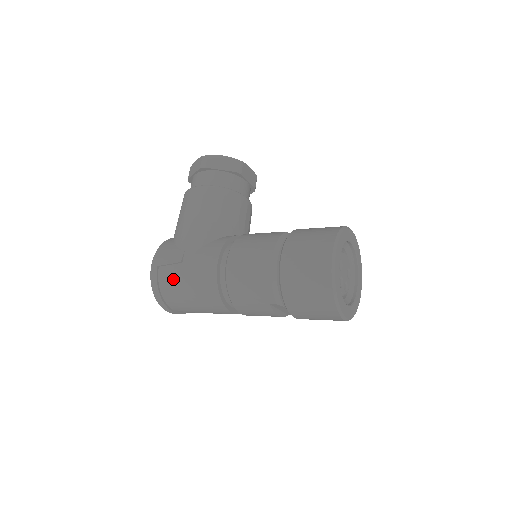
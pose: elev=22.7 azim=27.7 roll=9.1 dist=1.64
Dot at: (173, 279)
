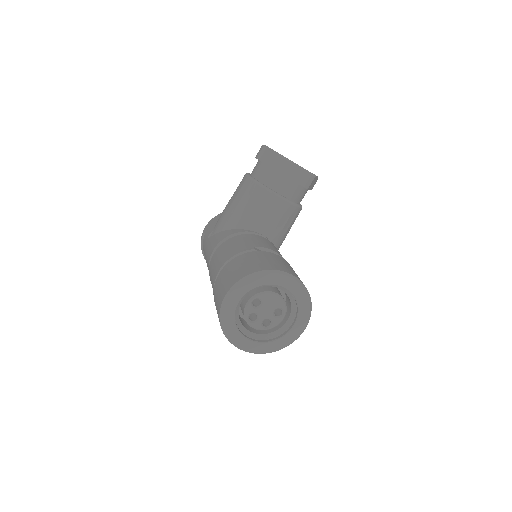
Dot at: (204, 248)
